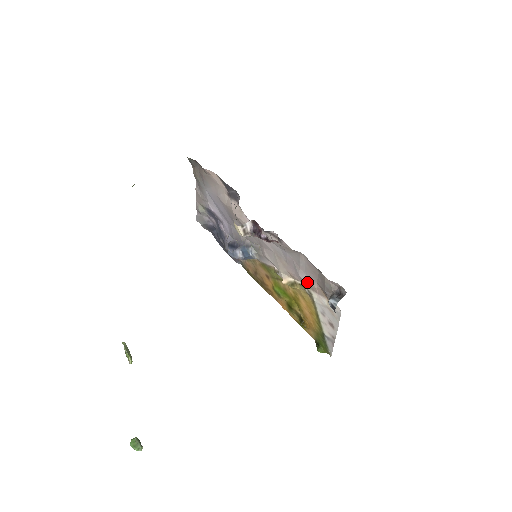
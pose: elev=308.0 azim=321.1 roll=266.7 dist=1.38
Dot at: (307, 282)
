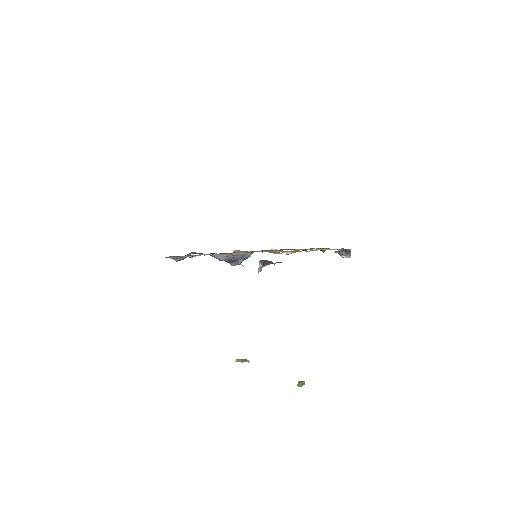
Dot at: occluded
